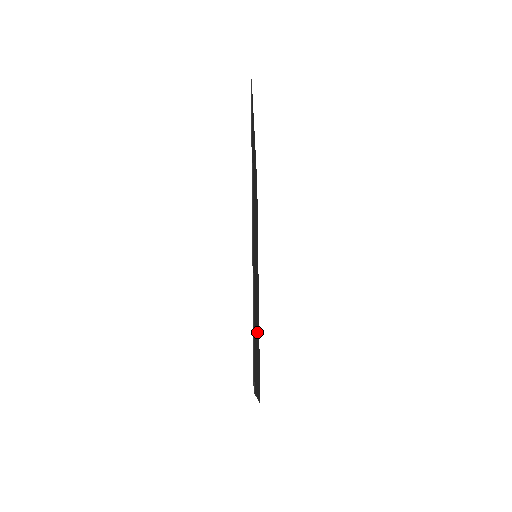
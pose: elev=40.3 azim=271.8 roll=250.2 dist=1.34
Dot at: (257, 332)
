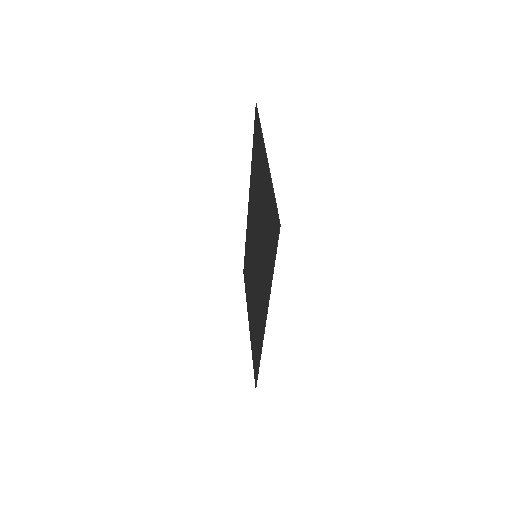
Dot at: (251, 291)
